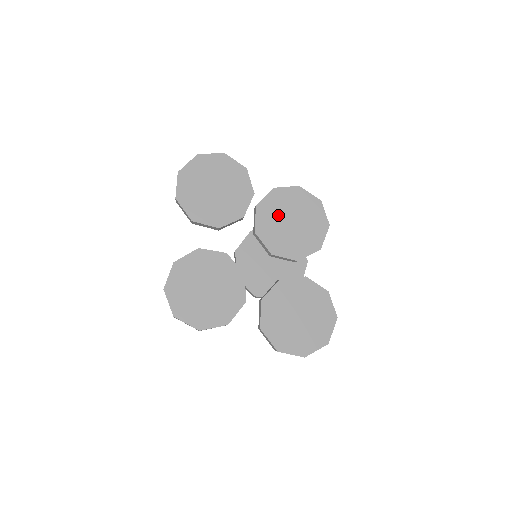
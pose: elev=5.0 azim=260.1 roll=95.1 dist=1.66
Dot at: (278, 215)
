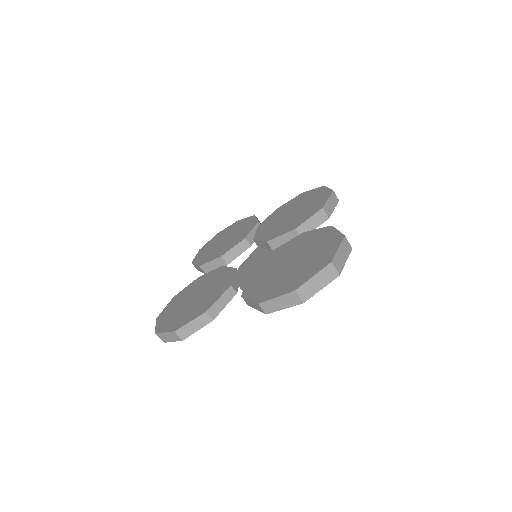
Dot at: (278, 218)
